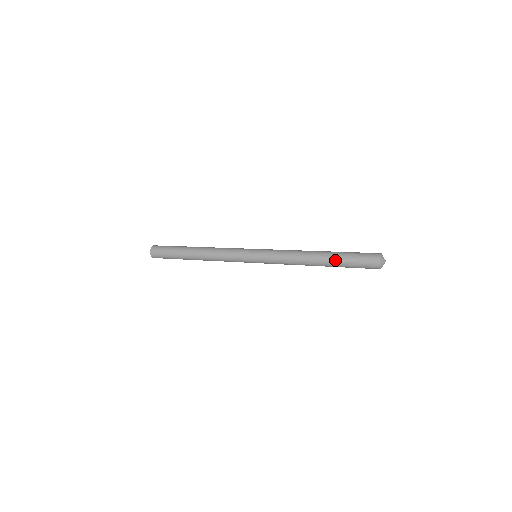
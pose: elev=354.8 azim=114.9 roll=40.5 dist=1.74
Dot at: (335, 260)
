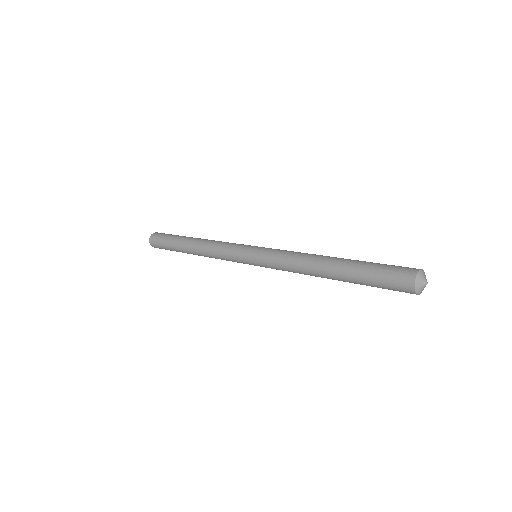
Dot at: (350, 269)
